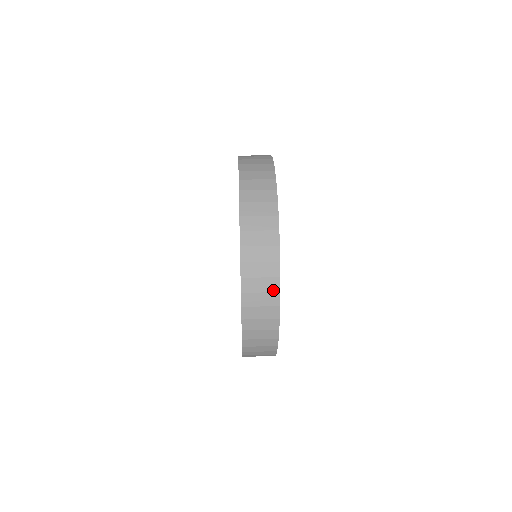
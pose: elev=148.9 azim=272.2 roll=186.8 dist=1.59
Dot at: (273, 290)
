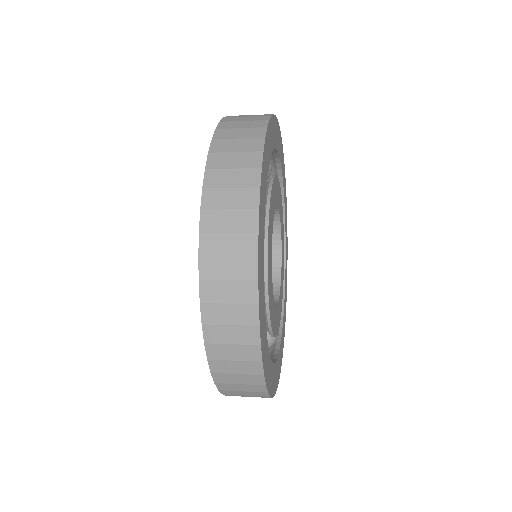
Dot at: occluded
